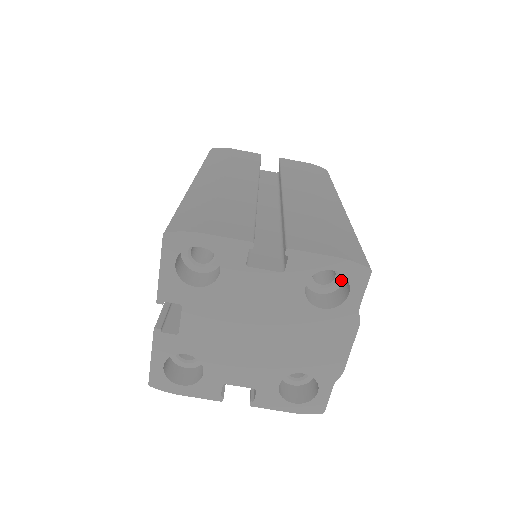
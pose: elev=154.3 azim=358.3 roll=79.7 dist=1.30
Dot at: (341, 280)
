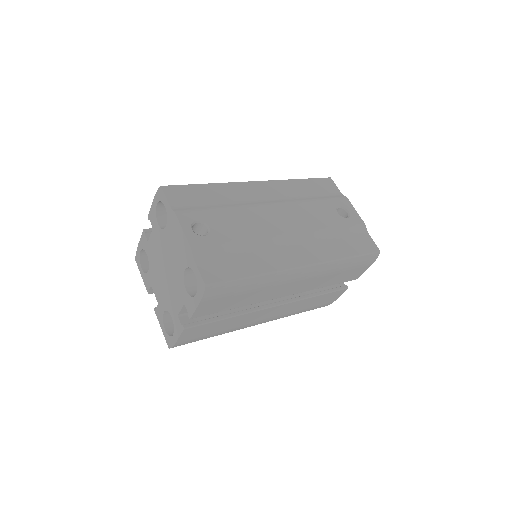
Dot at: occluded
